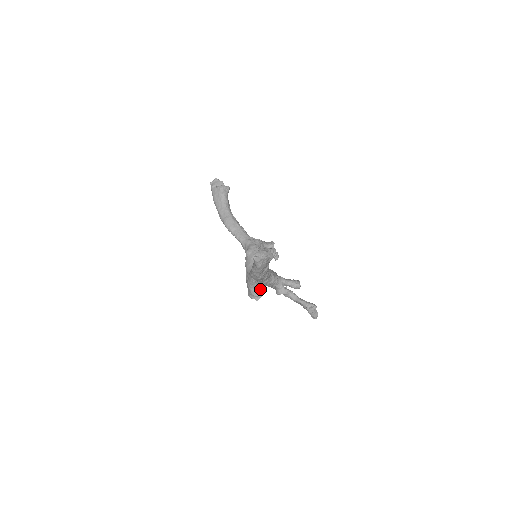
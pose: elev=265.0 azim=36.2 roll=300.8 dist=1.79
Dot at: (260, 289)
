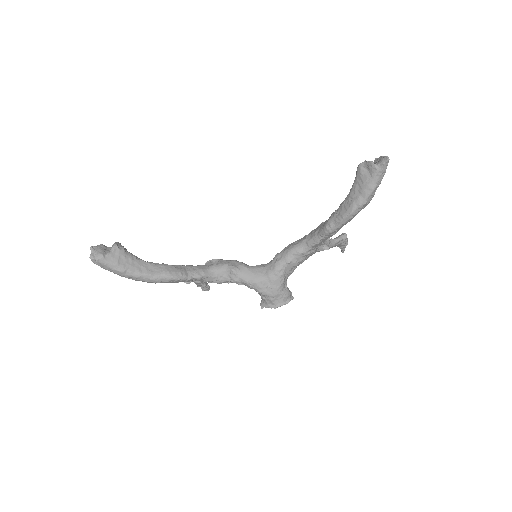
Dot at: occluded
